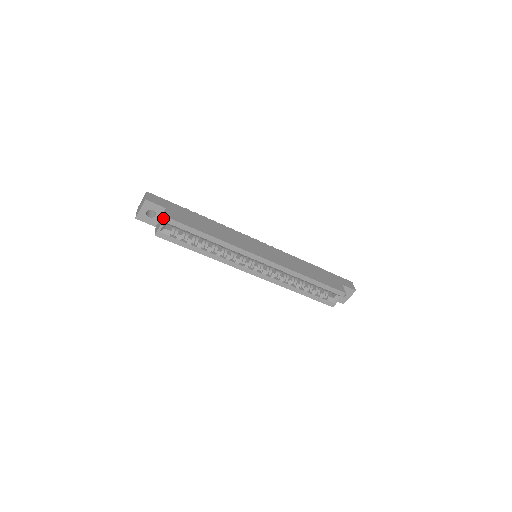
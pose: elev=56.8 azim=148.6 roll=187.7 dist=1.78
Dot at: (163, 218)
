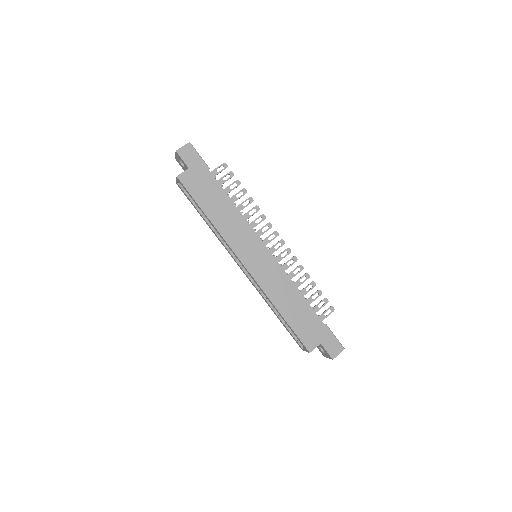
Dot at: (178, 176)
